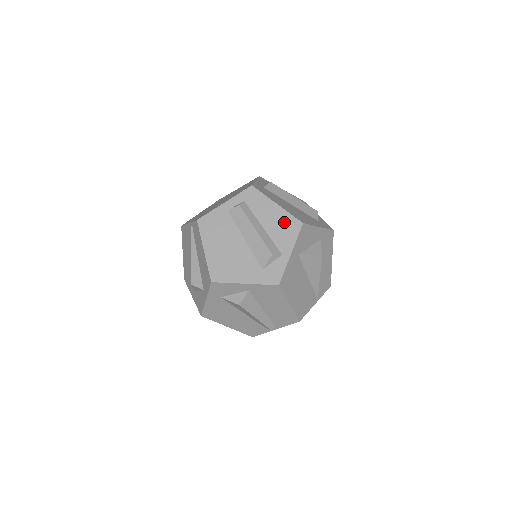
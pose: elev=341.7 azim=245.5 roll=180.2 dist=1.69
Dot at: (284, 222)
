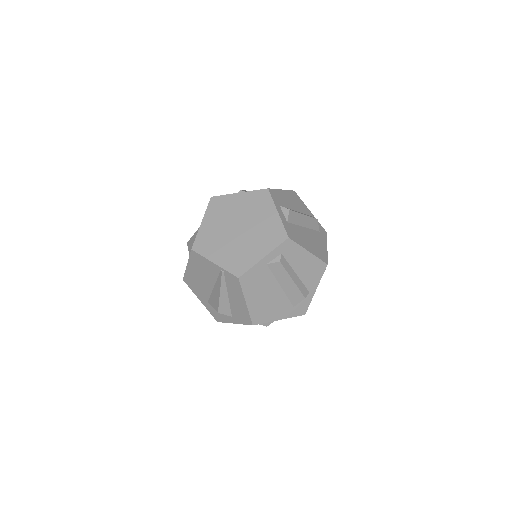
Dot at: (313, 266)
